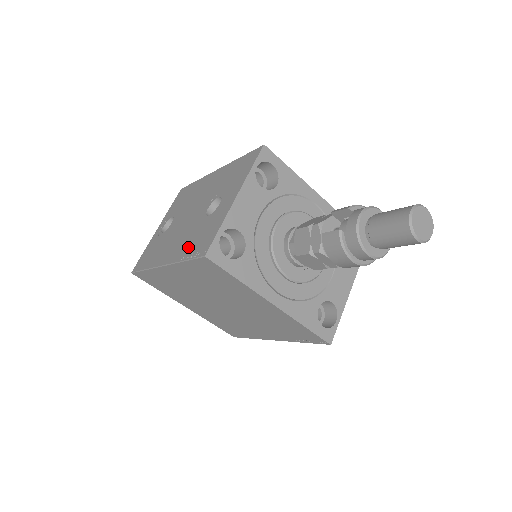
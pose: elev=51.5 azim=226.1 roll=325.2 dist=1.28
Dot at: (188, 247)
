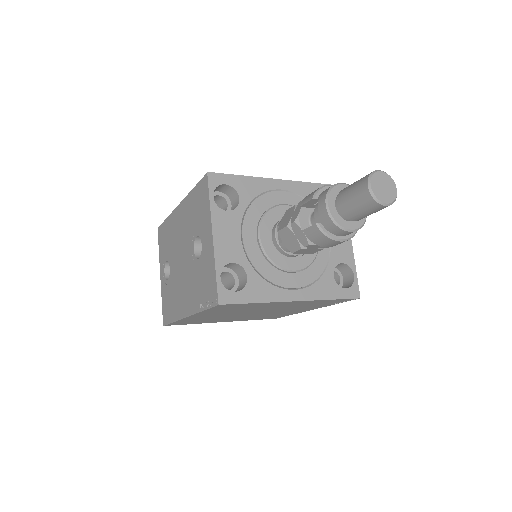
Dot at: (199, 295)
